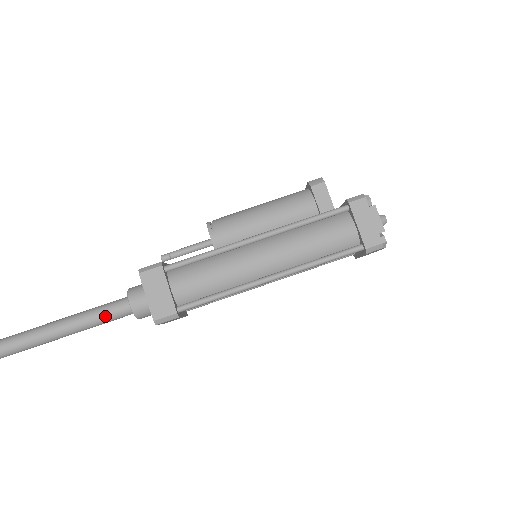
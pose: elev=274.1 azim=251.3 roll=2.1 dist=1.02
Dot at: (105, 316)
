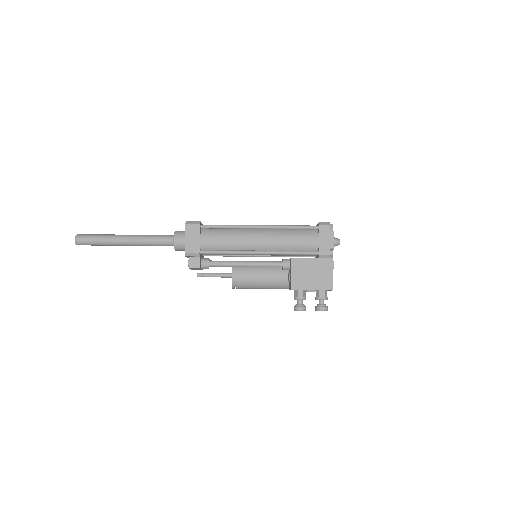
Dot at: (158, 235)
